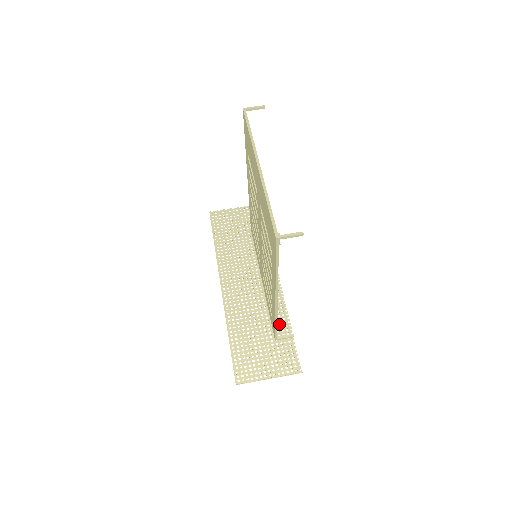
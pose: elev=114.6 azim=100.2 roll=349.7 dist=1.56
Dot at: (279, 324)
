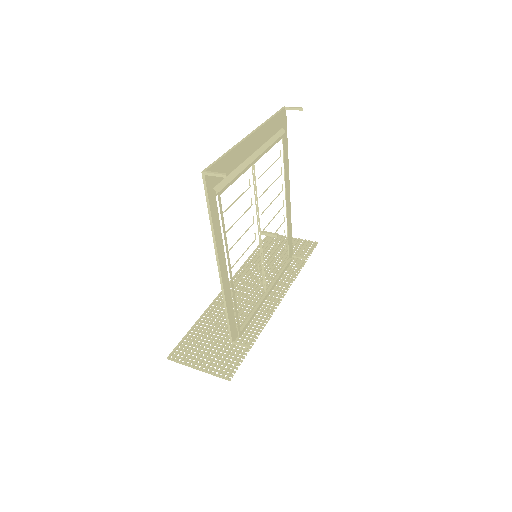
Dot at: (246, 332)
